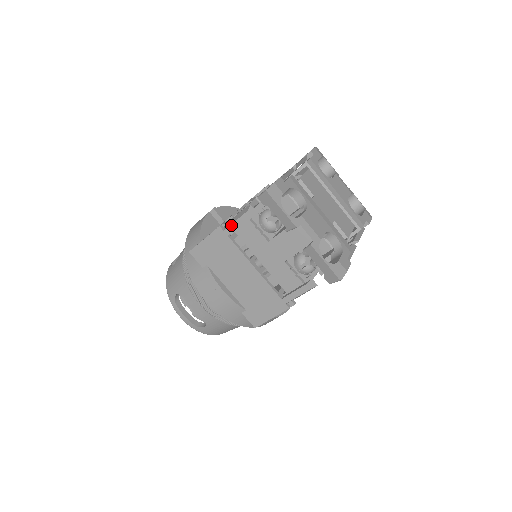
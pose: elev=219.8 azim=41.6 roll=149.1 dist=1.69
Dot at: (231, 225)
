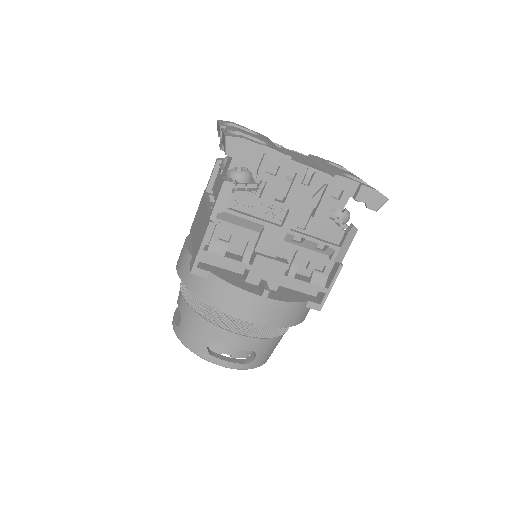
Dot at: (209, 180)
